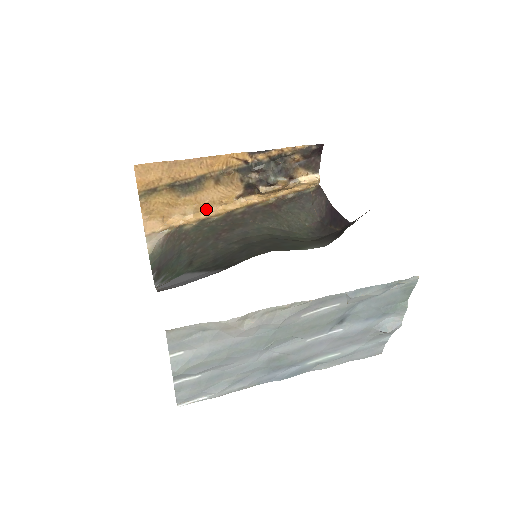
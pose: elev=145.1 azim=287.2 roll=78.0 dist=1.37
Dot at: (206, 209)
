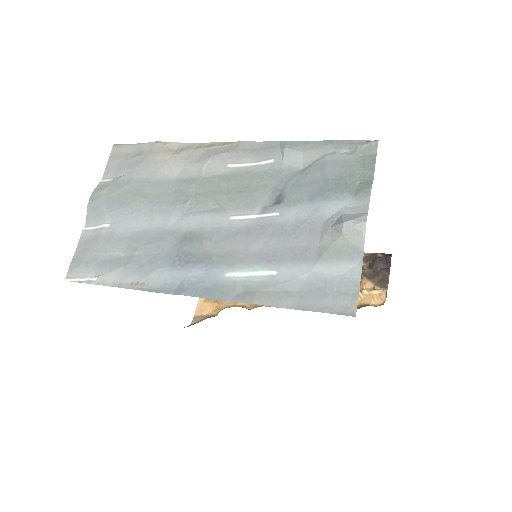
Dot at: occluded
